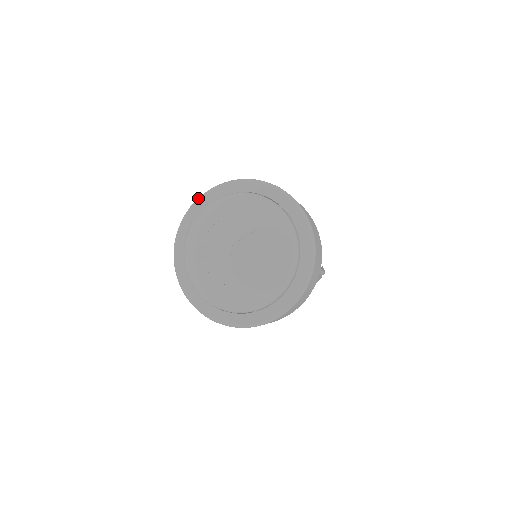
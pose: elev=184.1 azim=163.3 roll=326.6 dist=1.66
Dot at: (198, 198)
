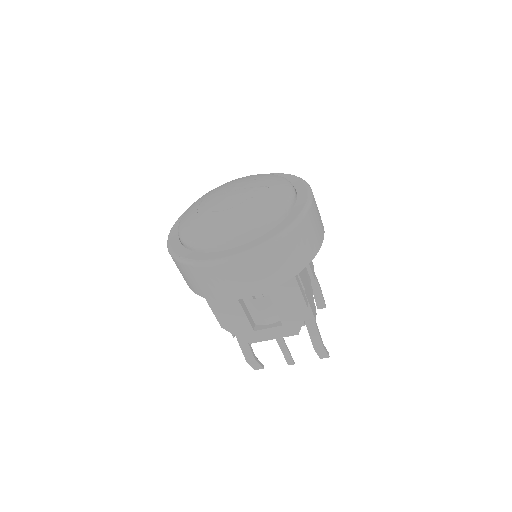
Dot at: occluded
